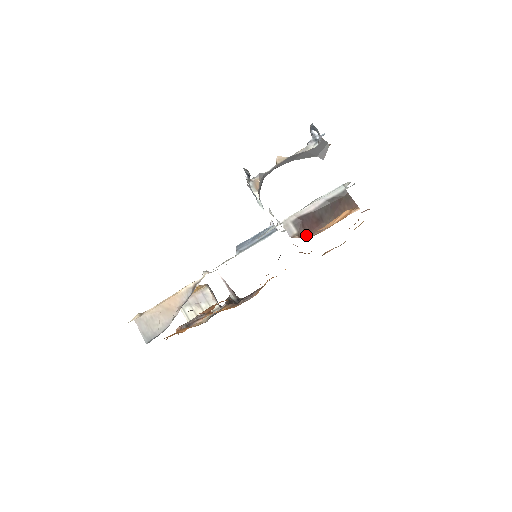
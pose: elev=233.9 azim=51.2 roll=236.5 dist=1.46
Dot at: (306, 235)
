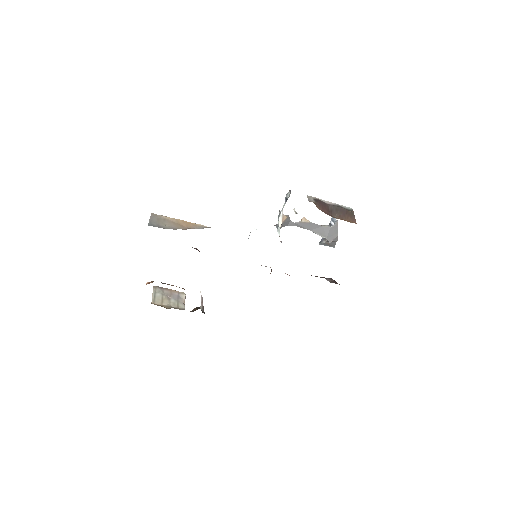
Dot at: (319, 208)
